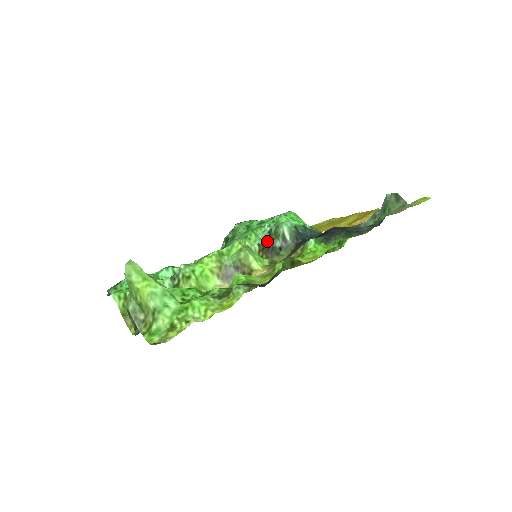
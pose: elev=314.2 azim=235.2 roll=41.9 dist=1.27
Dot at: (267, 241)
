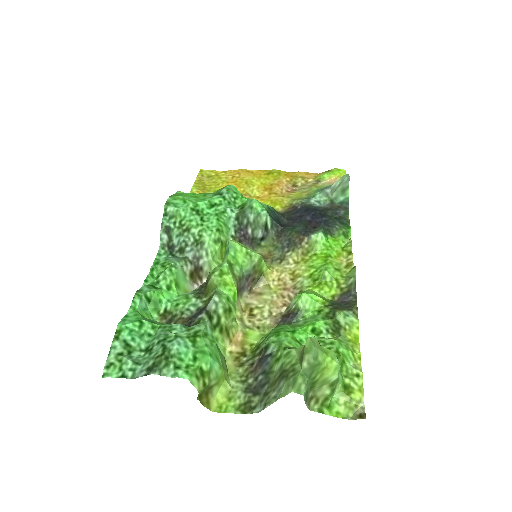
Dot at: (241, 231)
